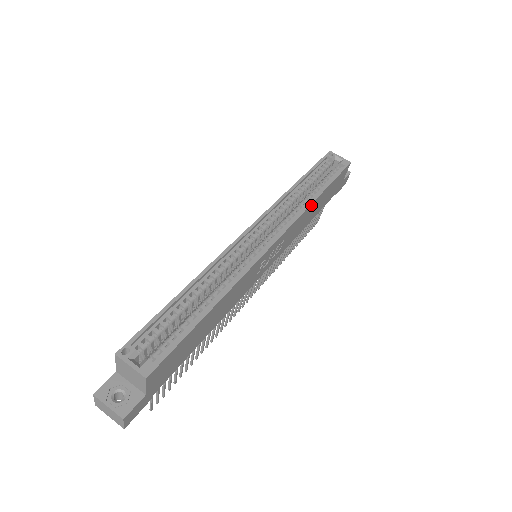
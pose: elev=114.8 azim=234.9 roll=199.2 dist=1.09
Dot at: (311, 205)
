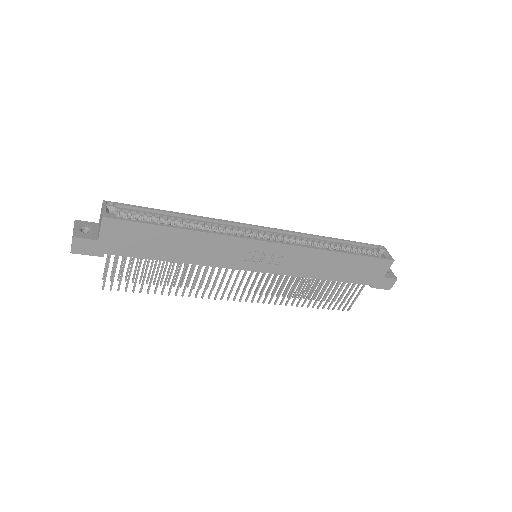
Dot at: (326, 252)
